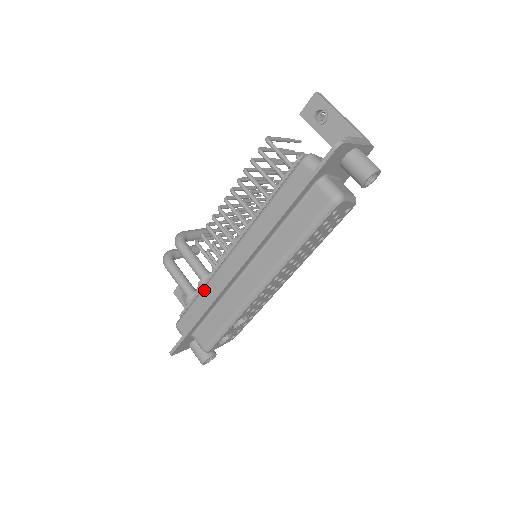
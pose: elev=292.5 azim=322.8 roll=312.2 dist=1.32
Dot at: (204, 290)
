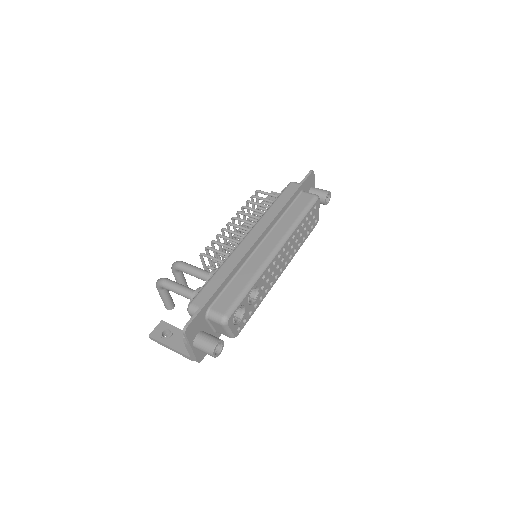
Dot at: (223, 264)
